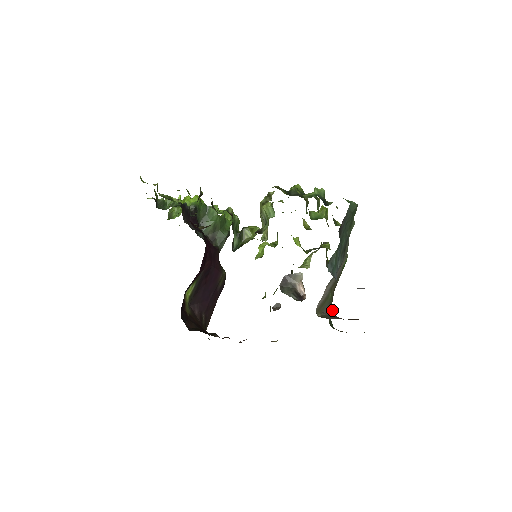
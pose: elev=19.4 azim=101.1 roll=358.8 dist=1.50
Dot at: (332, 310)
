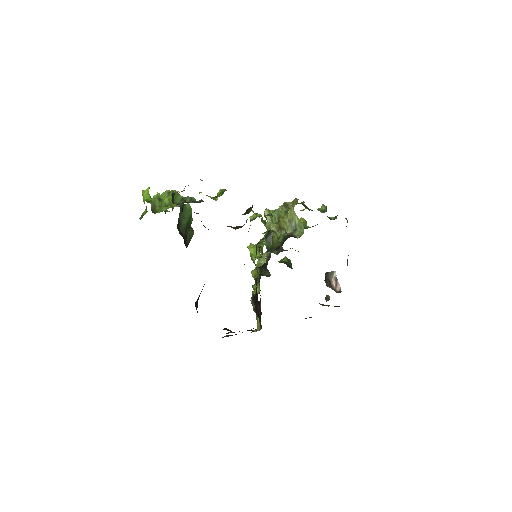
Dot at: occluded
